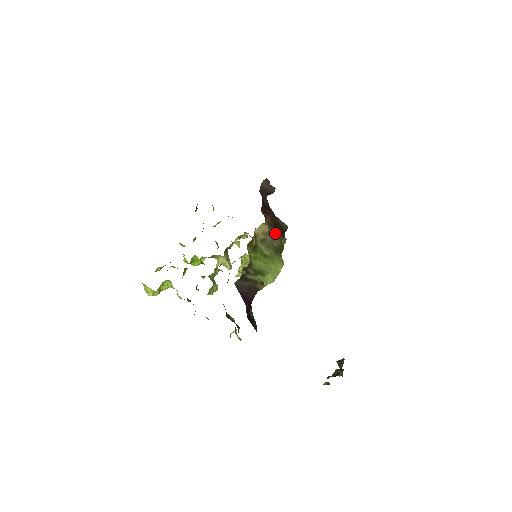
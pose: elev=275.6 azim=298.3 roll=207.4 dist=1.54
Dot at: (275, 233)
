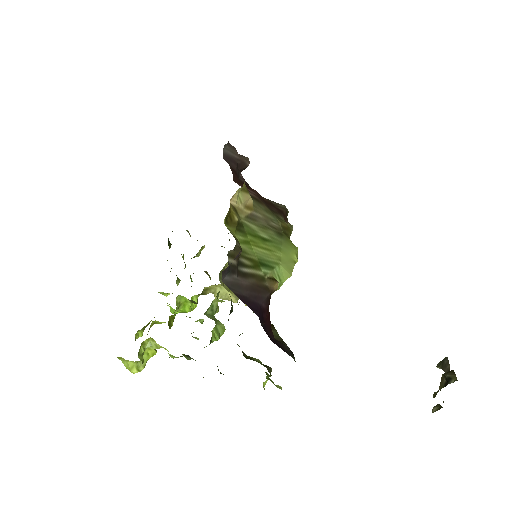
Dot at: (269, 211)
